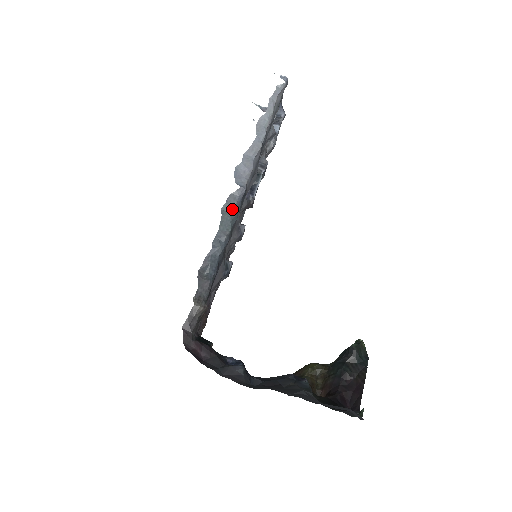
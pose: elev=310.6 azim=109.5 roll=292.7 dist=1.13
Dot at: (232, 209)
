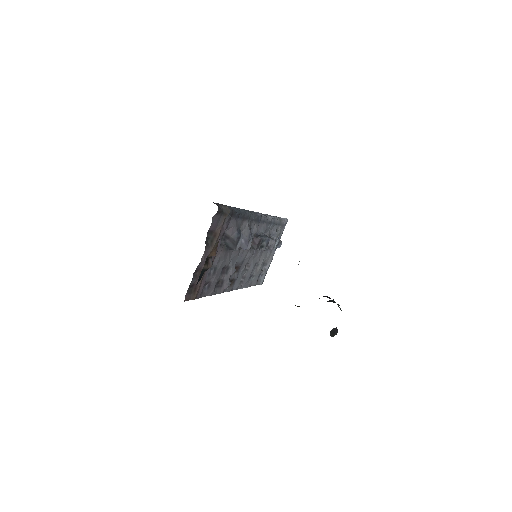
Dot at: (252, 213)
